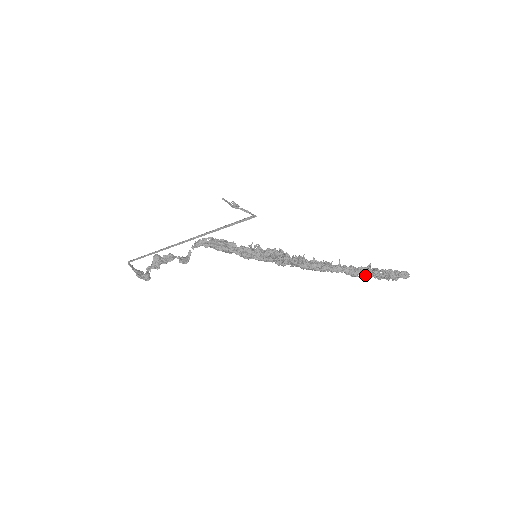
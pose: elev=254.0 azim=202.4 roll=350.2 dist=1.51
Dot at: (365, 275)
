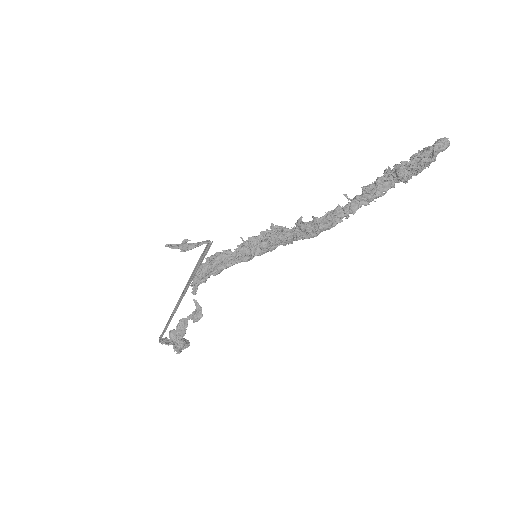
Dot at: (390, 186)
